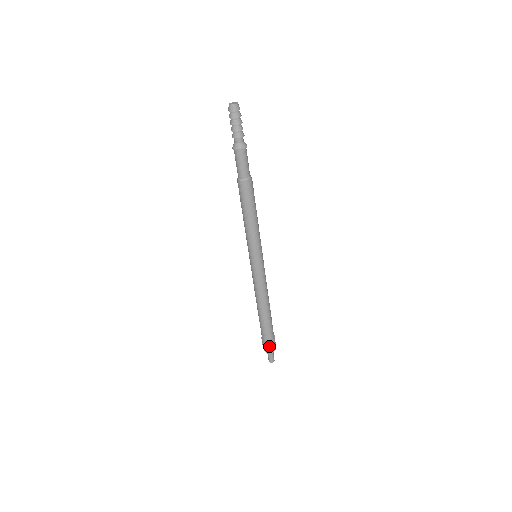
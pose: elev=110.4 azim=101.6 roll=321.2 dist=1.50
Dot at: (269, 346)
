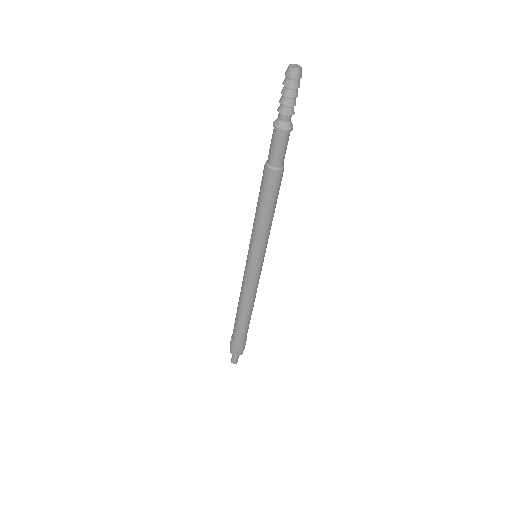
Dot at: (236, 349)
